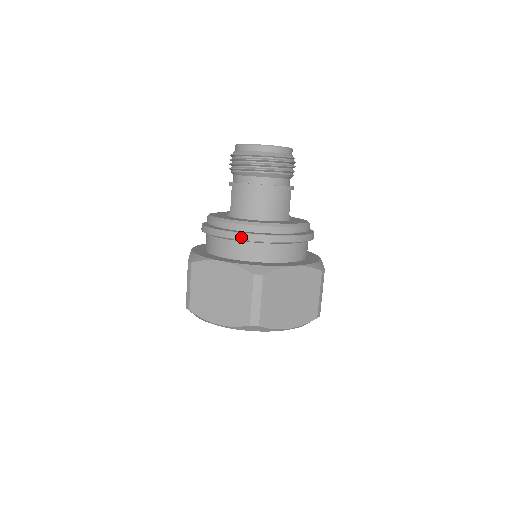
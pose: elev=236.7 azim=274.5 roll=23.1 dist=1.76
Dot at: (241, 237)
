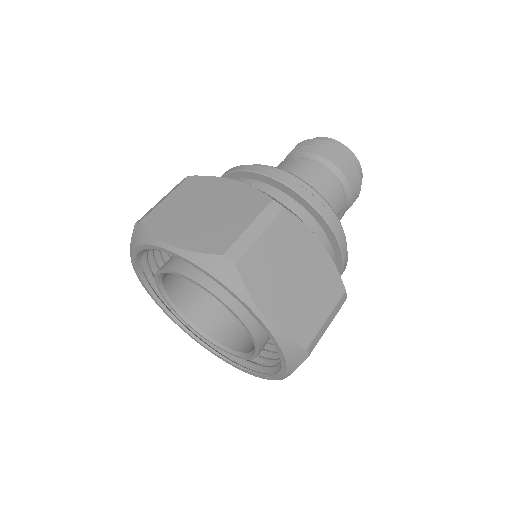
Dot at: (275, 175)
